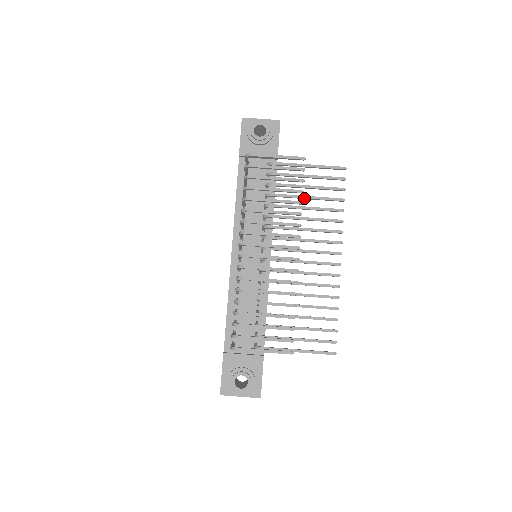
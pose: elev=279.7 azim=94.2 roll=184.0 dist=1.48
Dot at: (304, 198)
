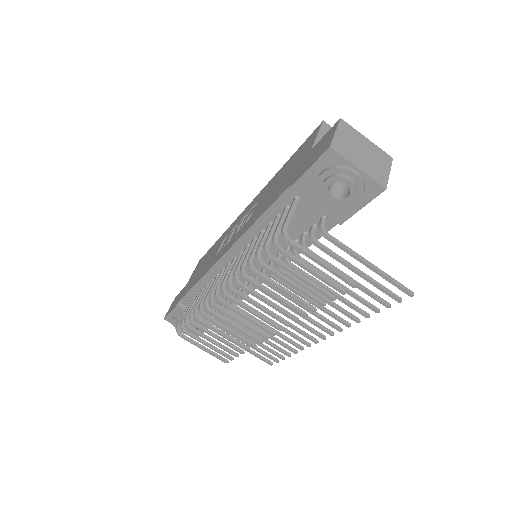
Dot at: occluded
